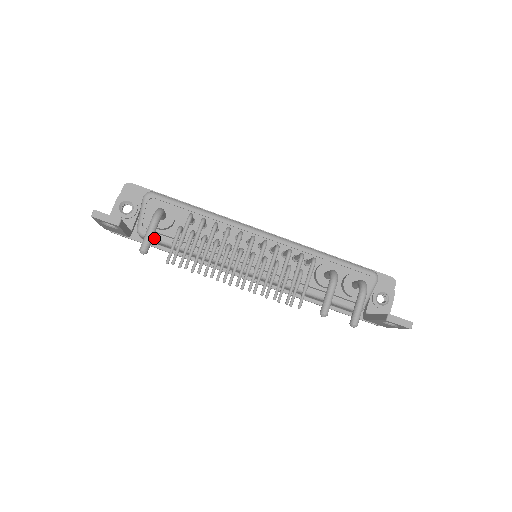
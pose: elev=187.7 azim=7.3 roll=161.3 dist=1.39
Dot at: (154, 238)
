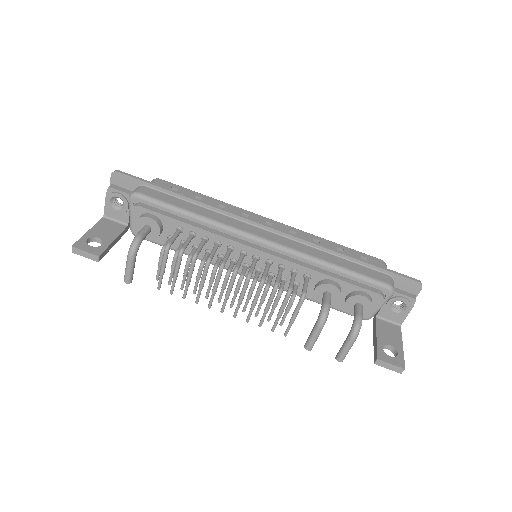
Dot at: (148, 240)
